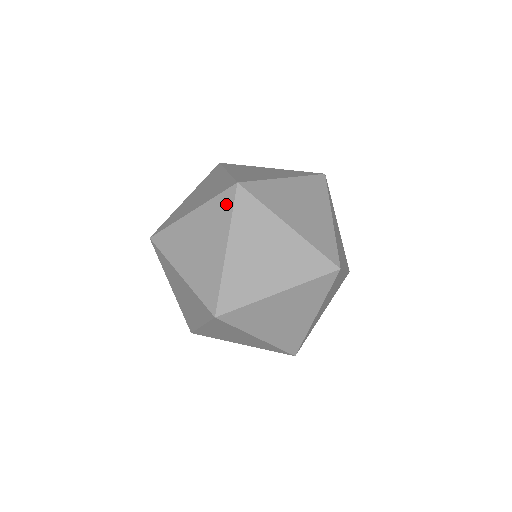
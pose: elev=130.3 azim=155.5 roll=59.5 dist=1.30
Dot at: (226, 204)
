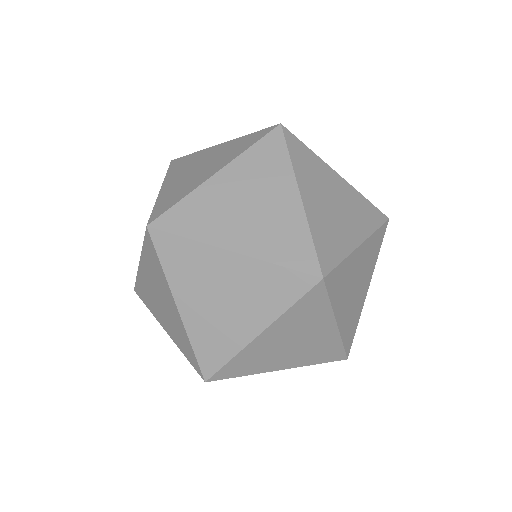
Dot at: (291, 289)
